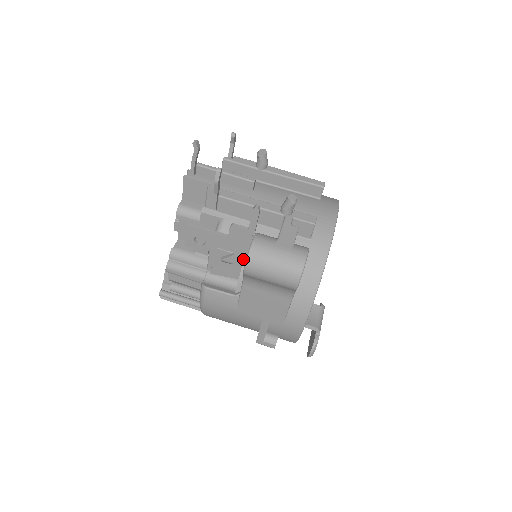
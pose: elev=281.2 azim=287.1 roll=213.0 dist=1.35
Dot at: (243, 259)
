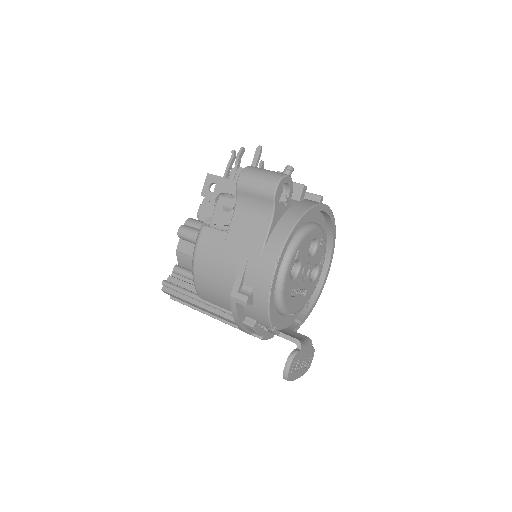
Dot at: occluded
